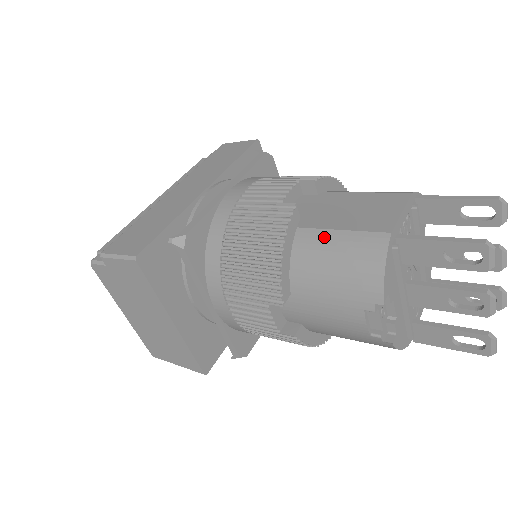
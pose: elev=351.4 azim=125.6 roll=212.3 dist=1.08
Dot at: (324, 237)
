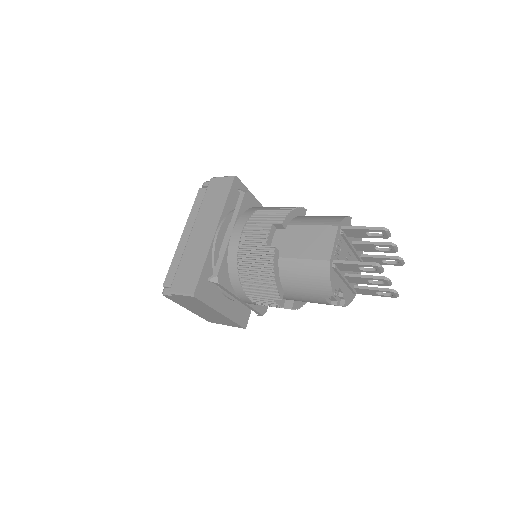
Dot at: (295, 264)
